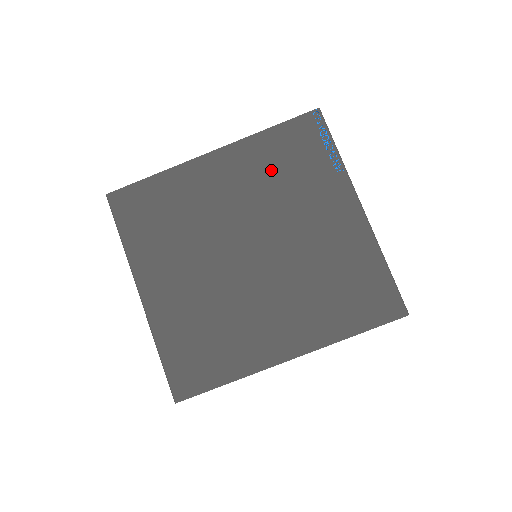
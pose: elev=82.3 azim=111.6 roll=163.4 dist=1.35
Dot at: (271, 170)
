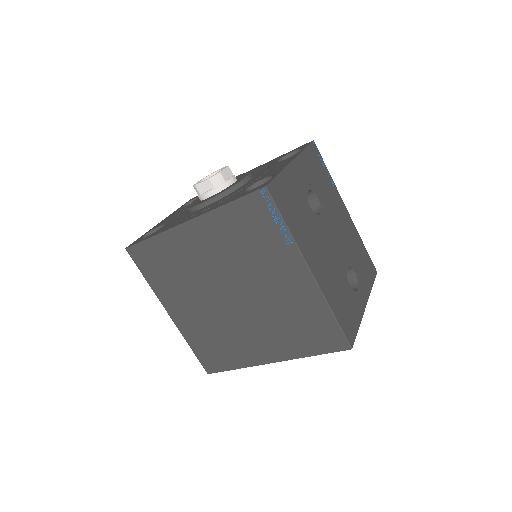
Dot at: (235, 239)
